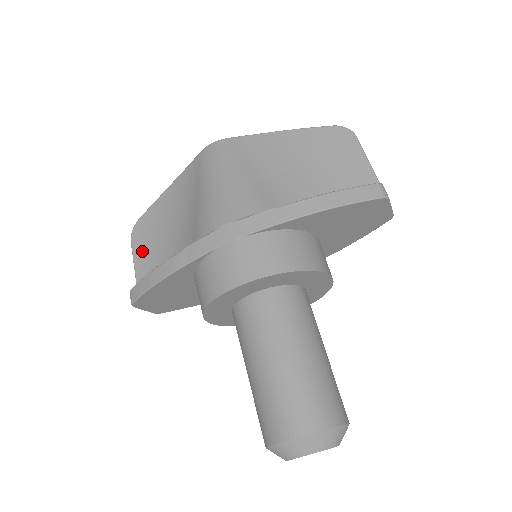
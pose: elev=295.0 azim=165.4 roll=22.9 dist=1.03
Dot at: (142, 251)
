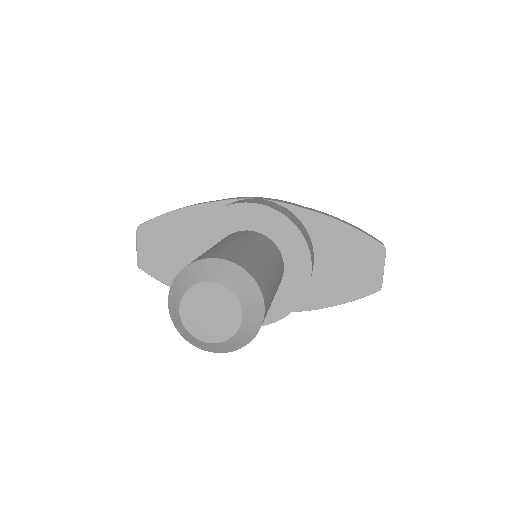
Dot at: occluded
